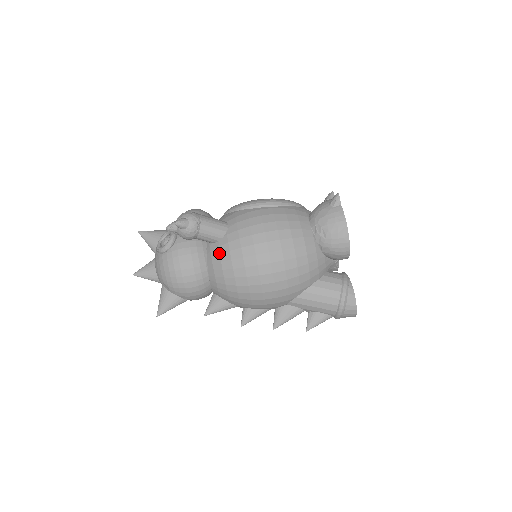
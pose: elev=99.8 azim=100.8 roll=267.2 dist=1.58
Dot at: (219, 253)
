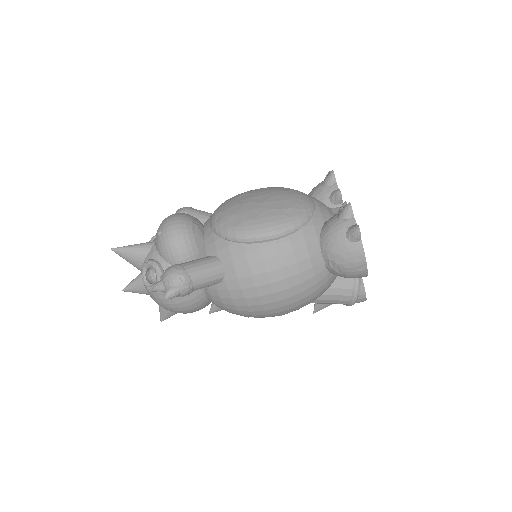
Dot at: (219, 296)
